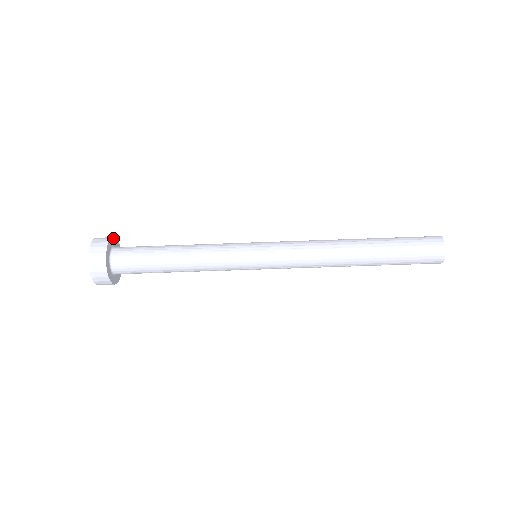
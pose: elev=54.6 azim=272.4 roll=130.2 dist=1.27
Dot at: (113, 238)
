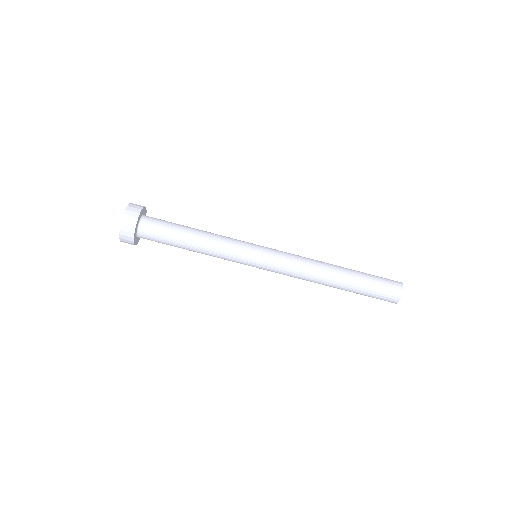
Dot at: occluded
